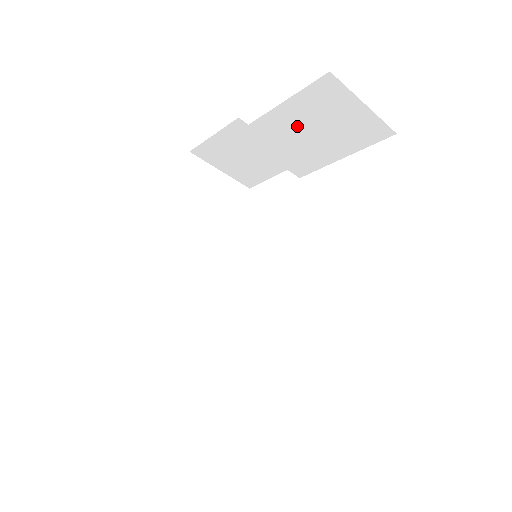
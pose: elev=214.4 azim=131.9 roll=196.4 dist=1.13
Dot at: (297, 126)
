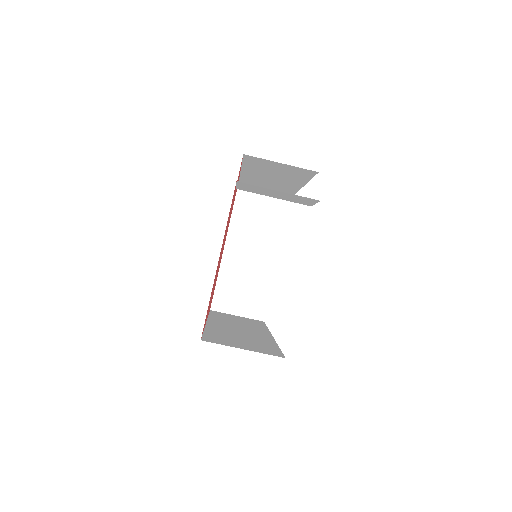
Dot at: (248, 226)
